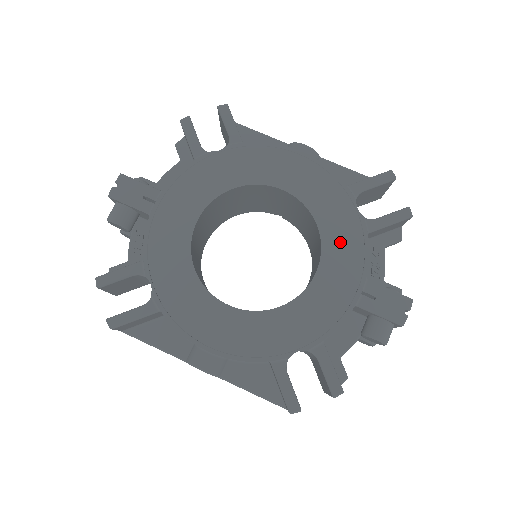
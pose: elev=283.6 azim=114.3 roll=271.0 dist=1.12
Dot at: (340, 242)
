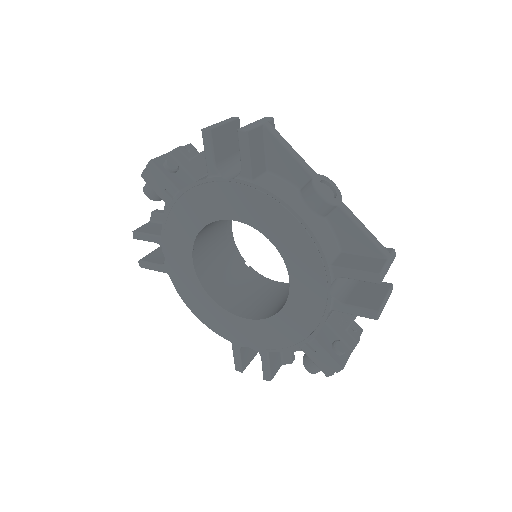
Dot at: (303, 305)
